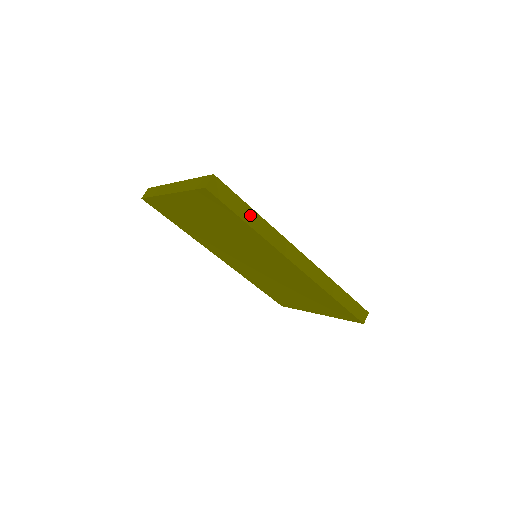
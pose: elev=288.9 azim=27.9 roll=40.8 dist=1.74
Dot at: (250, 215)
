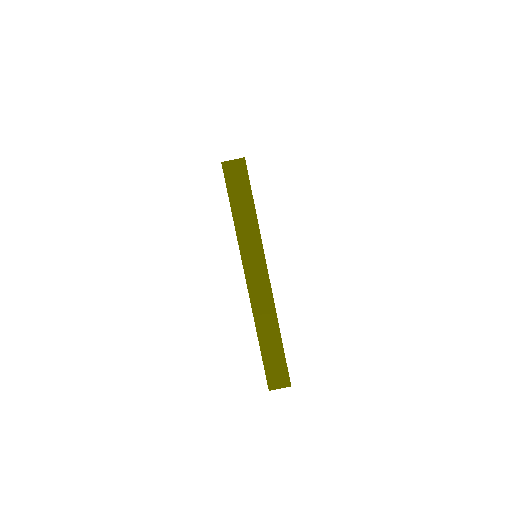
Dot at: occluded
